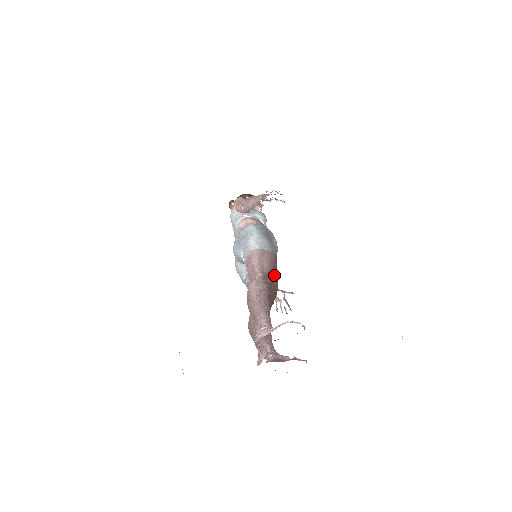
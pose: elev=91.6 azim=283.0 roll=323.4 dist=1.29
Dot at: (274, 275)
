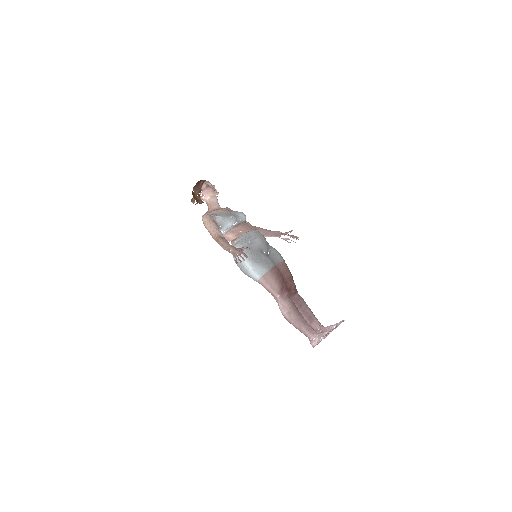
Dot at: (283, 281)
